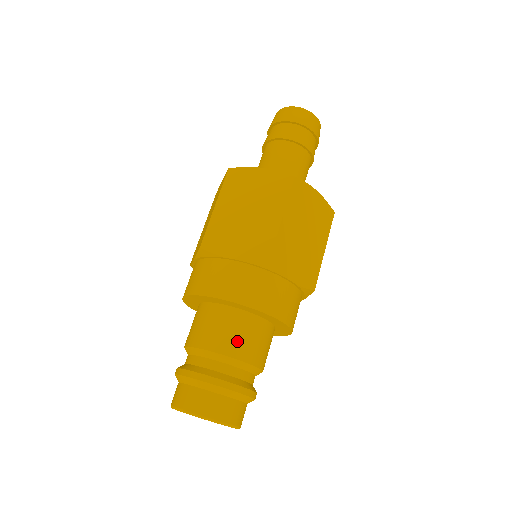
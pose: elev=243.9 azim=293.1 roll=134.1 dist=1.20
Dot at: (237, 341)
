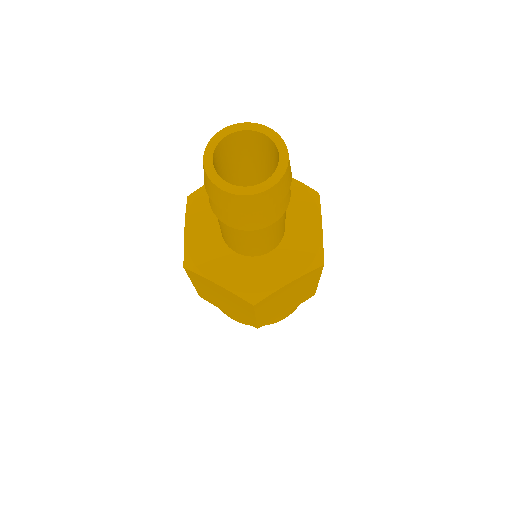
Dot at: occluded
